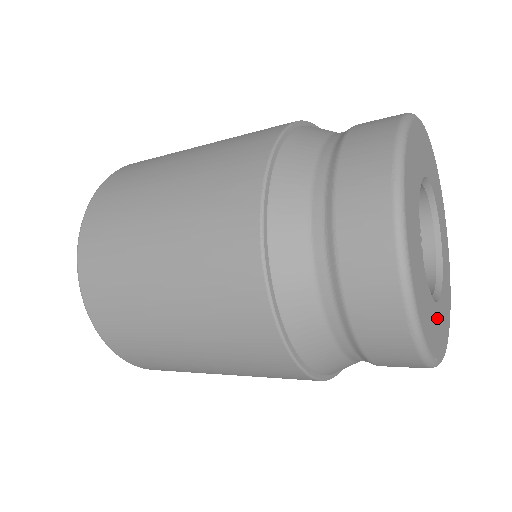
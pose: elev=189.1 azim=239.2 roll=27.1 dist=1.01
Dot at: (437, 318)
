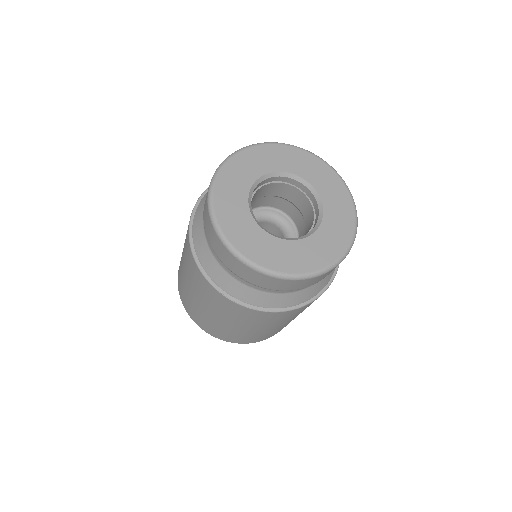
Dot at: (247, 226)
